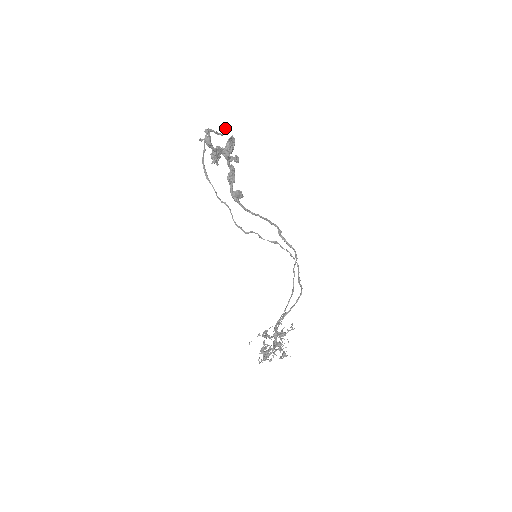
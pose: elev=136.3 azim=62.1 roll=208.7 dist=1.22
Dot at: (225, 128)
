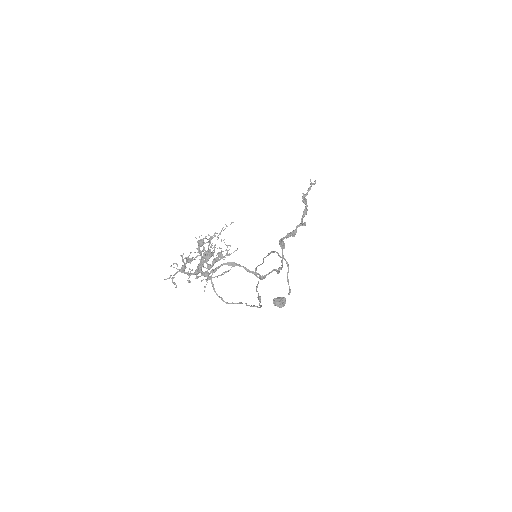
Dot at: occluded
